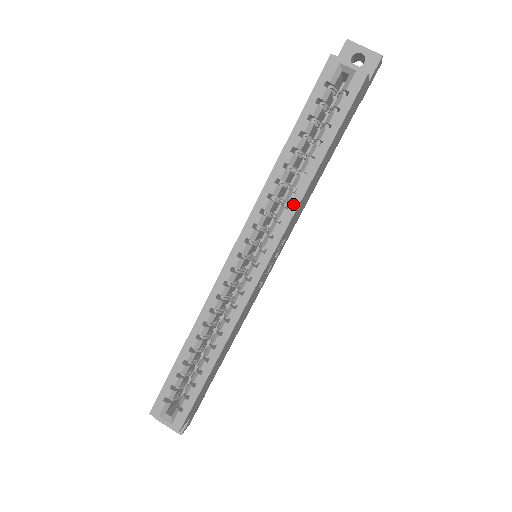
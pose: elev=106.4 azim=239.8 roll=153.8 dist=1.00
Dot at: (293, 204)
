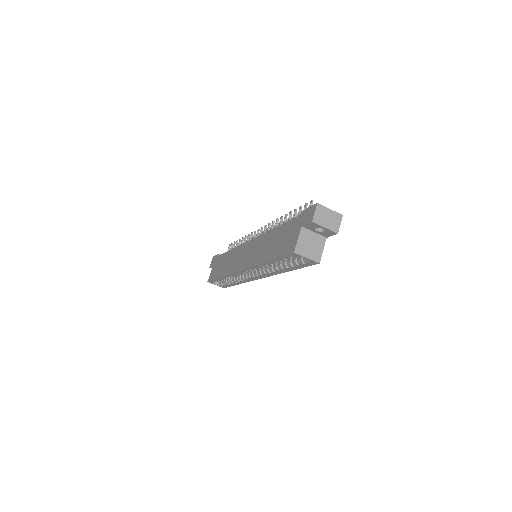
Dot at: (273, 273)
